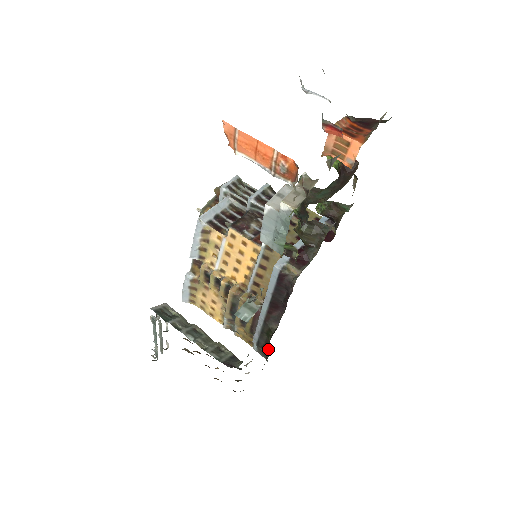
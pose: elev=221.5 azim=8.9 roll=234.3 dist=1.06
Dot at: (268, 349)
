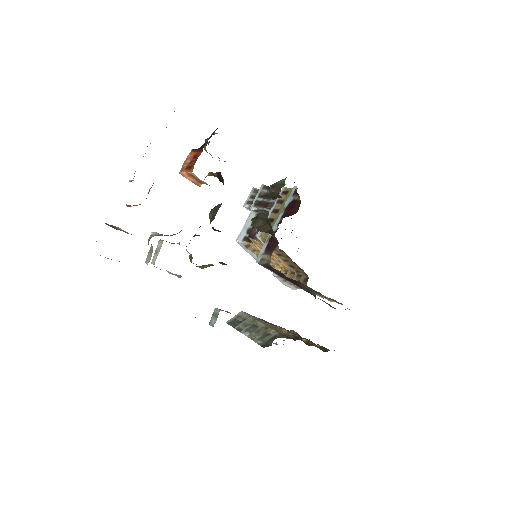
Dot at: occluded
